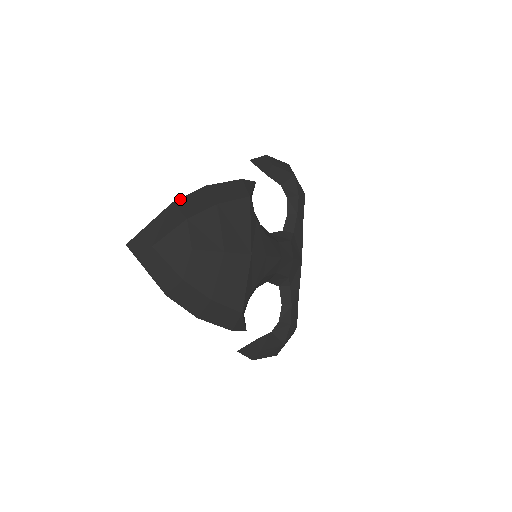
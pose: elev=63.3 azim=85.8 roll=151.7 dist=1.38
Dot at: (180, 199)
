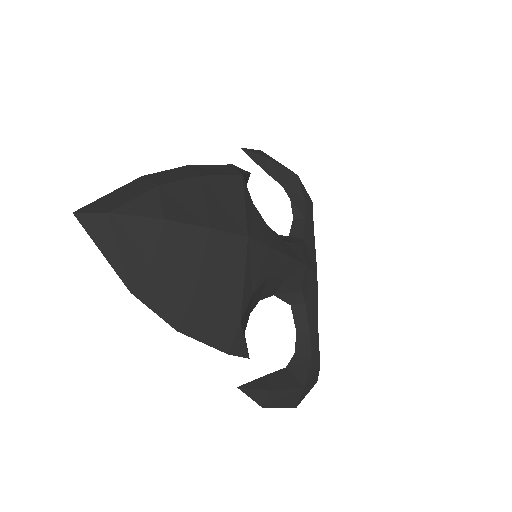
Dot at: (152, 174)
